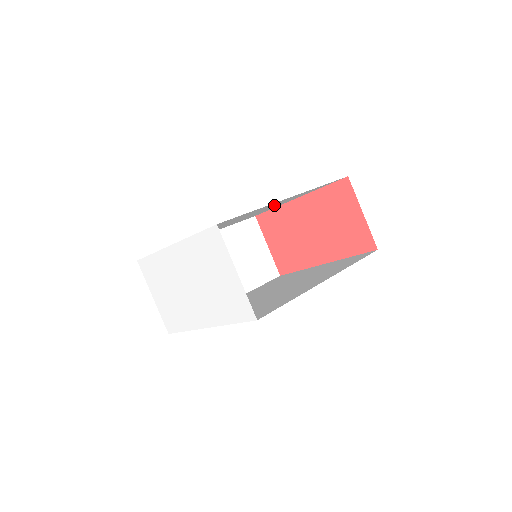
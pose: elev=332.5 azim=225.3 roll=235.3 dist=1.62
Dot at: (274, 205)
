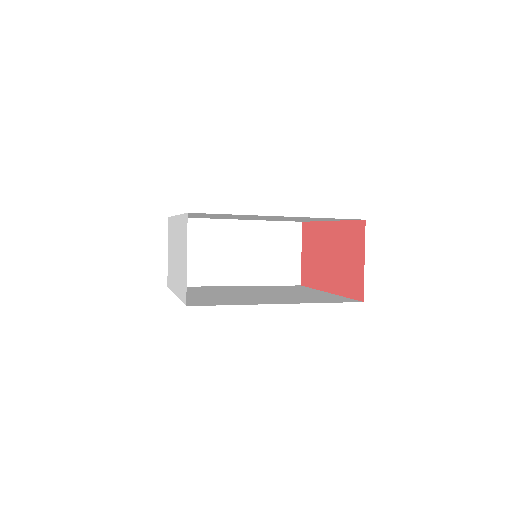
Dot at: (287, 218)
